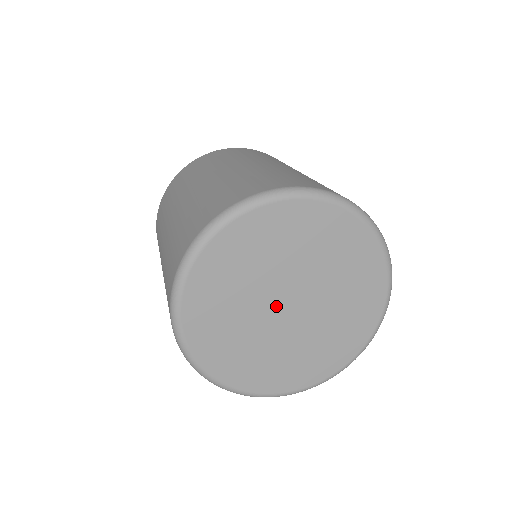
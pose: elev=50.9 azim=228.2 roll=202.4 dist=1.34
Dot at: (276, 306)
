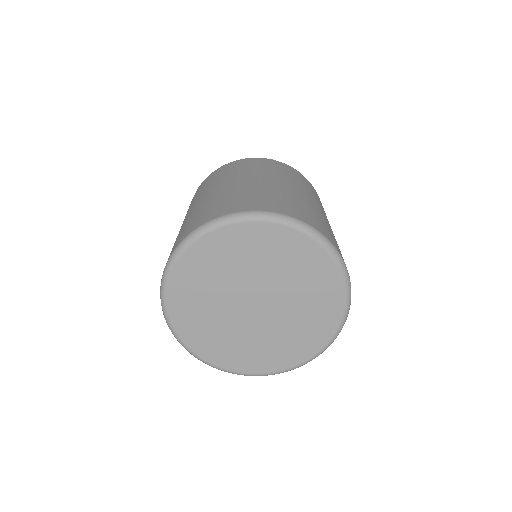
Dot at: (246, 310)
